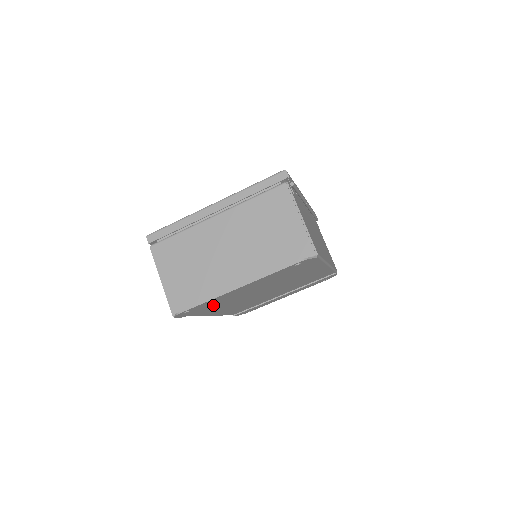
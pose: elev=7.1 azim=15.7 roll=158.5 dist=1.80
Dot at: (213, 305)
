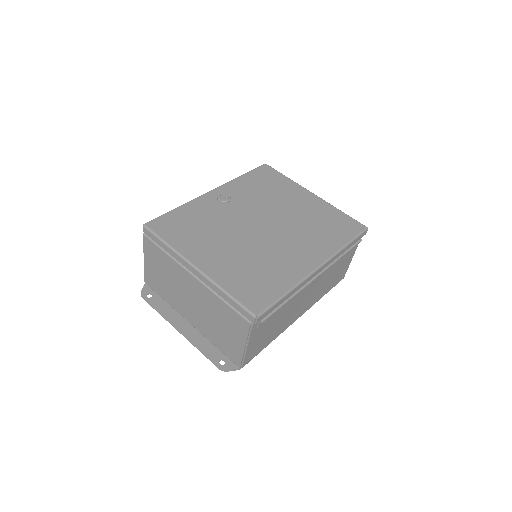
Dot at: occluded
